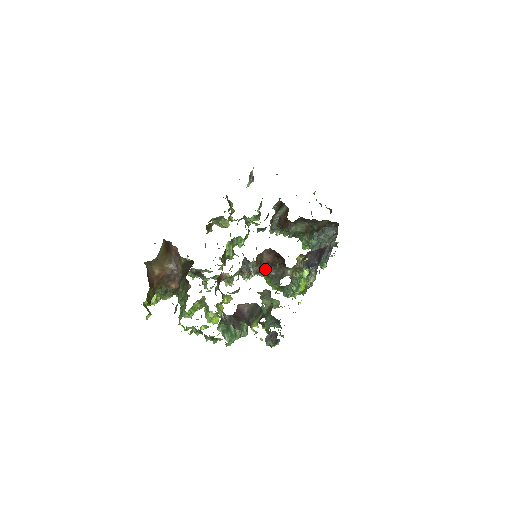
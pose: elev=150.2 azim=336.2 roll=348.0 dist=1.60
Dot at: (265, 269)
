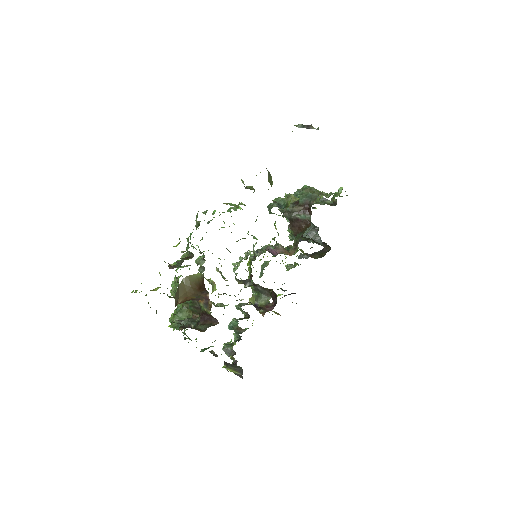
Dot at: (256, 284)
